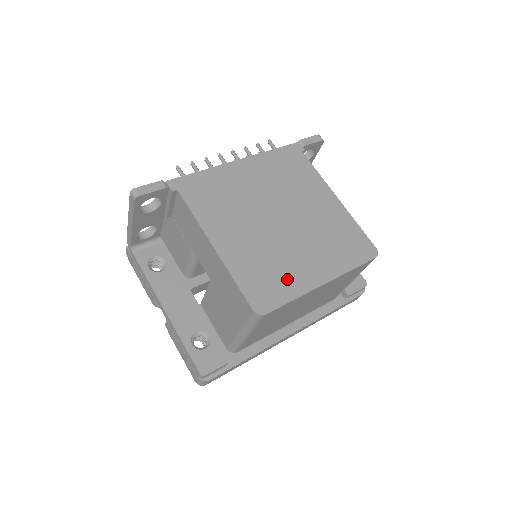
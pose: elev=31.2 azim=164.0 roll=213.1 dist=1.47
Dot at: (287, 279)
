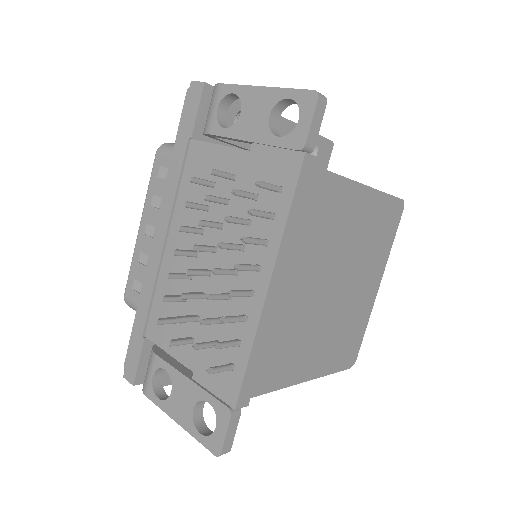
Dot at: (359, 322)
